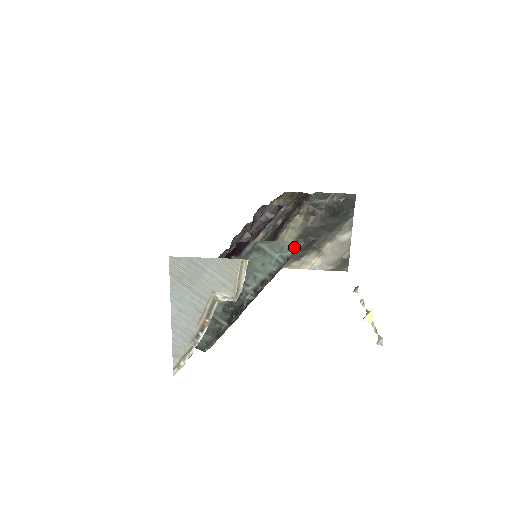
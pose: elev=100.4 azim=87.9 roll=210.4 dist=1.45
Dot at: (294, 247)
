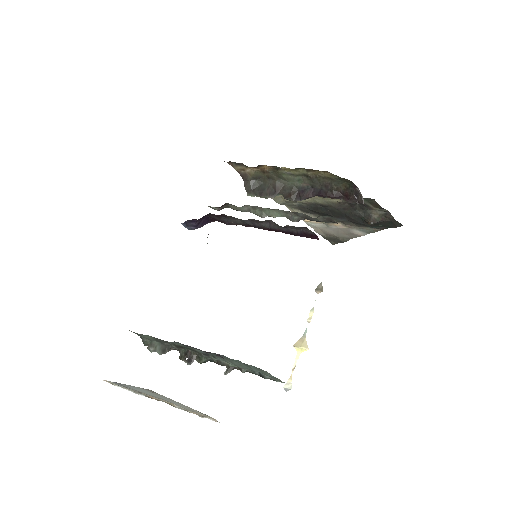
Dot at: (275, 379)
